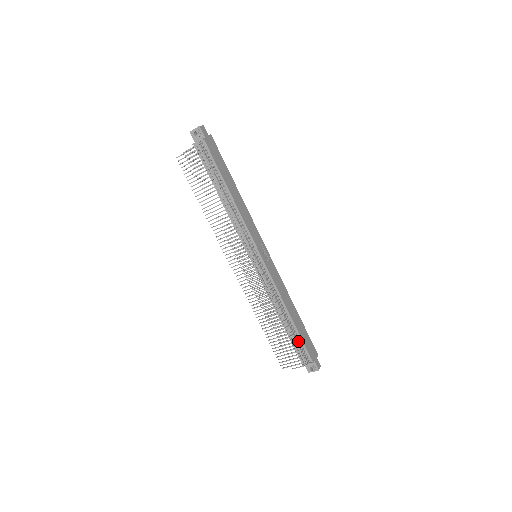
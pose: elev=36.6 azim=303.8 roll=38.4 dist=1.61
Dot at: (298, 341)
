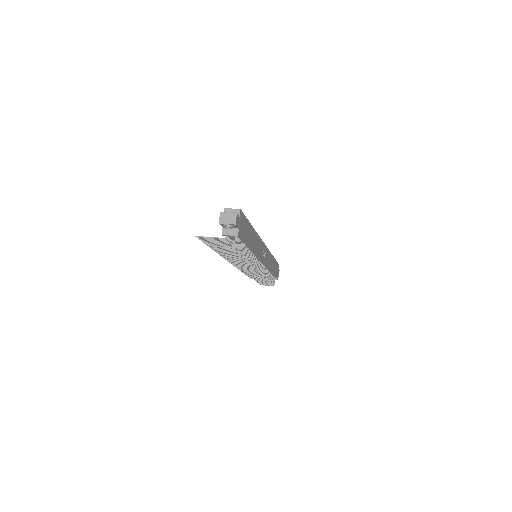
Dot at: (272, 279)
